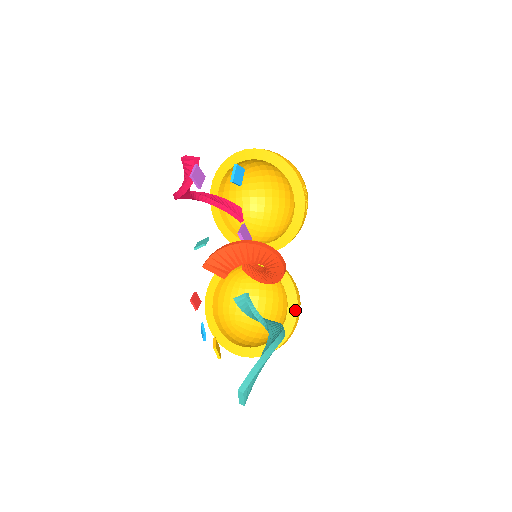
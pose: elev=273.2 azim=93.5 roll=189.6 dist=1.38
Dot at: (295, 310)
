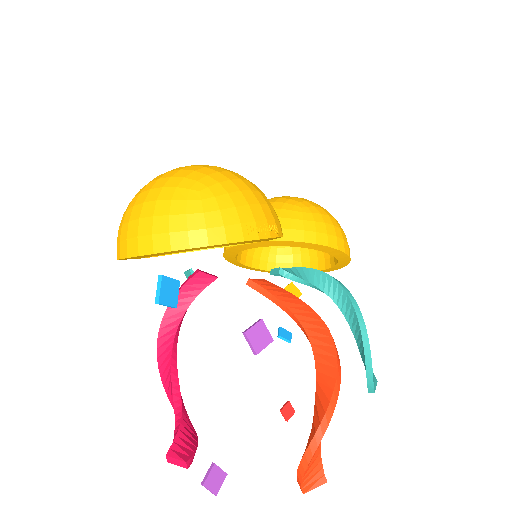
Dot at: (340, 253)
